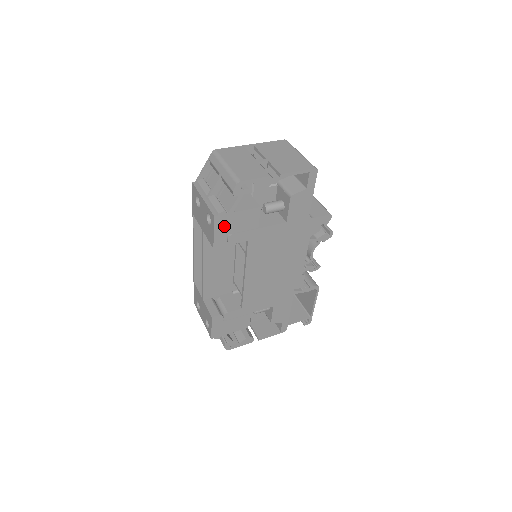
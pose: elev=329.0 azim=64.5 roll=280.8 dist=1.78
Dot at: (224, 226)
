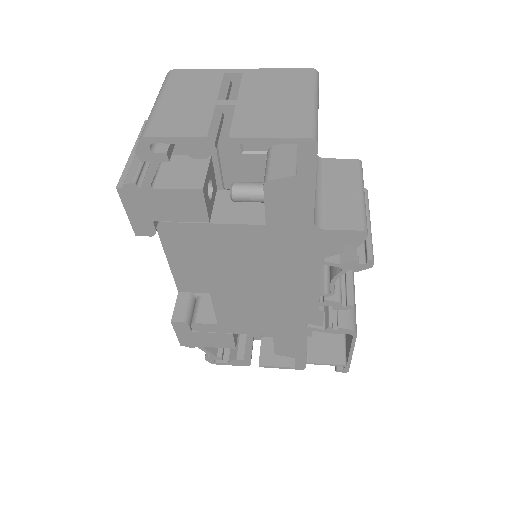
Dot at: (142, 206)
